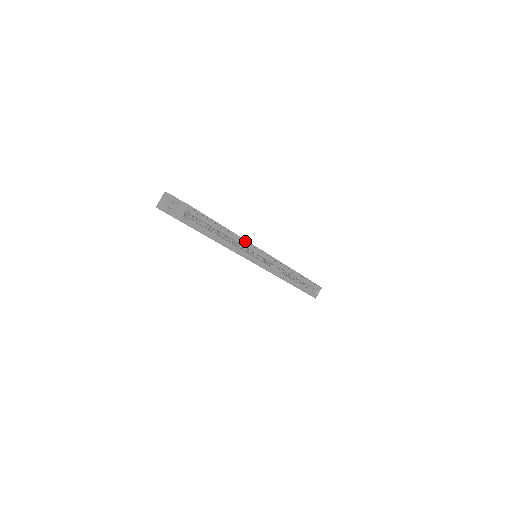
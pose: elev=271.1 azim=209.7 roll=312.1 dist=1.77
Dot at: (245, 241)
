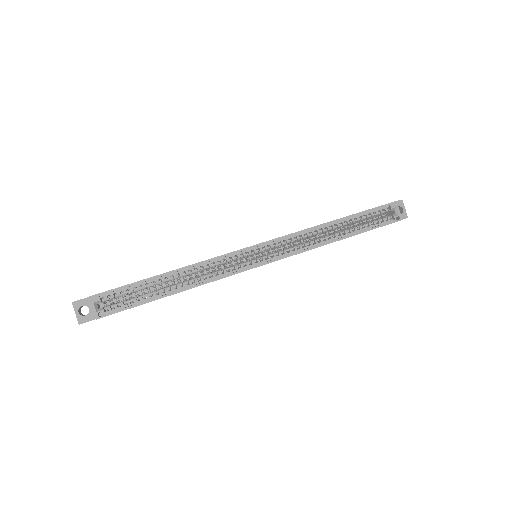
Dot at: (207, 261)
